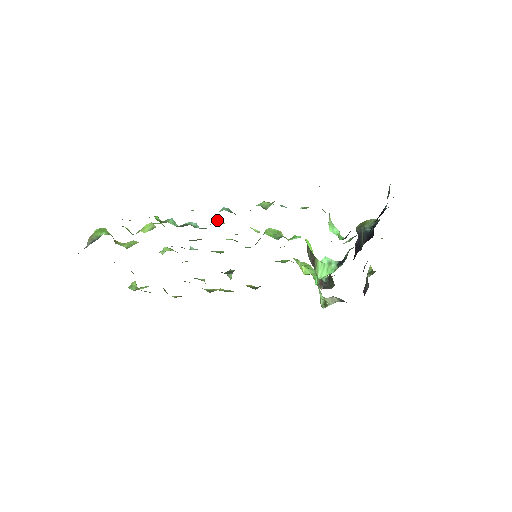
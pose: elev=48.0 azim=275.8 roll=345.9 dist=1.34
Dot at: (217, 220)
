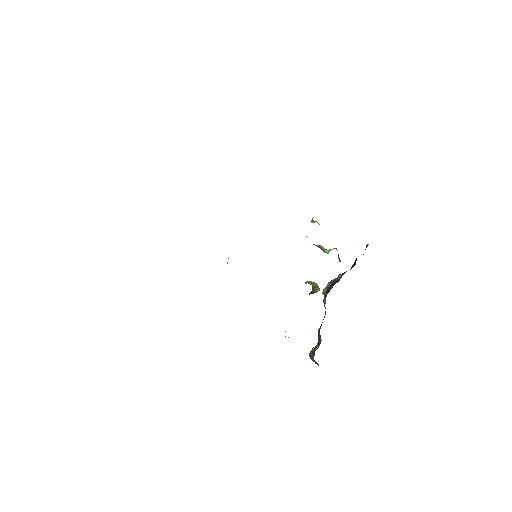
Dot at: occluded
